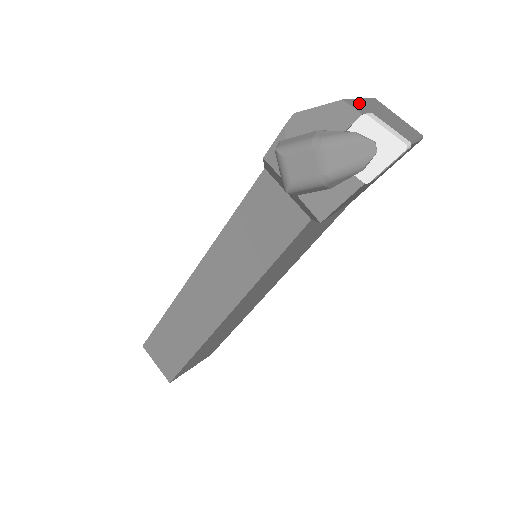
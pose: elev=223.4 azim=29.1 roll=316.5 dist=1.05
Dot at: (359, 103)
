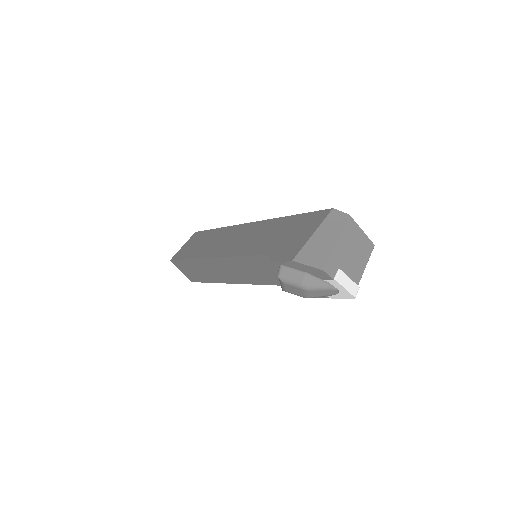
Dot at: (334, 256)
